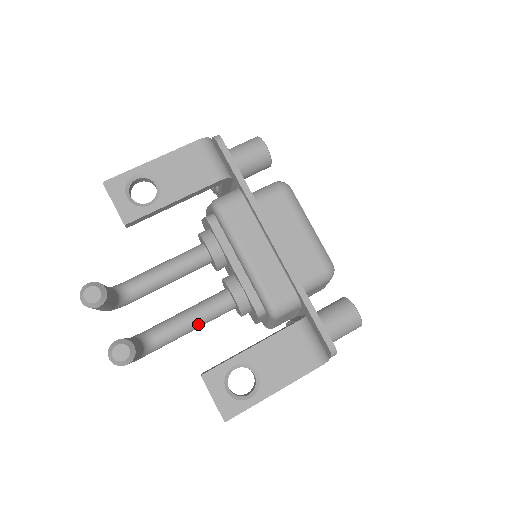
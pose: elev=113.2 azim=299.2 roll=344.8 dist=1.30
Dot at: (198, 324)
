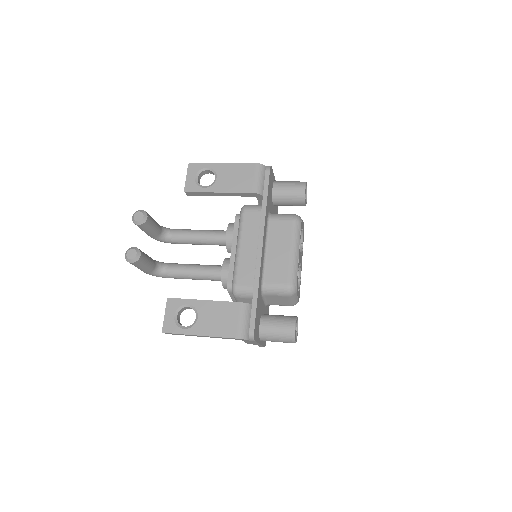
Dot at: (195, 276)
